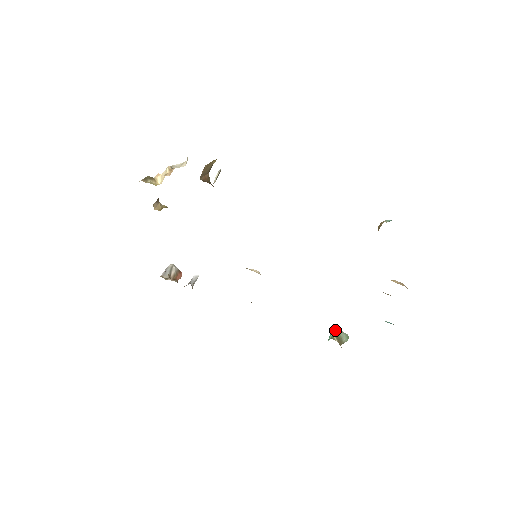
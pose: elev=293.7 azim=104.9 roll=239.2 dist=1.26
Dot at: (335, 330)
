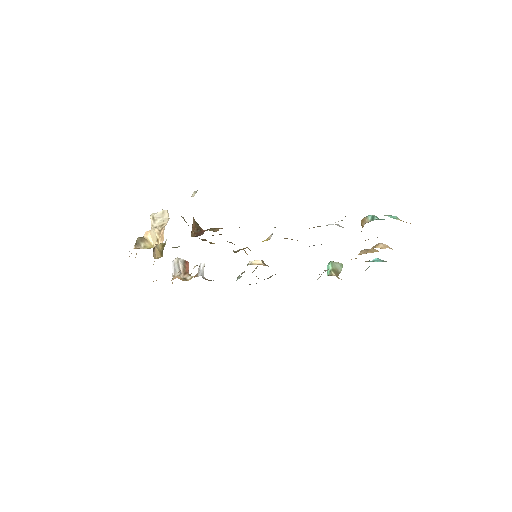
Dot at: (331, 265)
